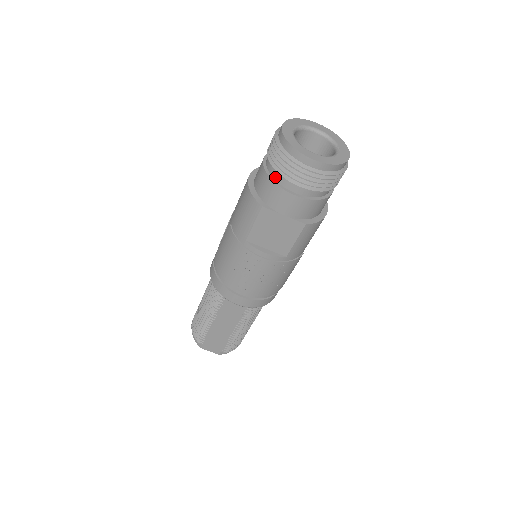
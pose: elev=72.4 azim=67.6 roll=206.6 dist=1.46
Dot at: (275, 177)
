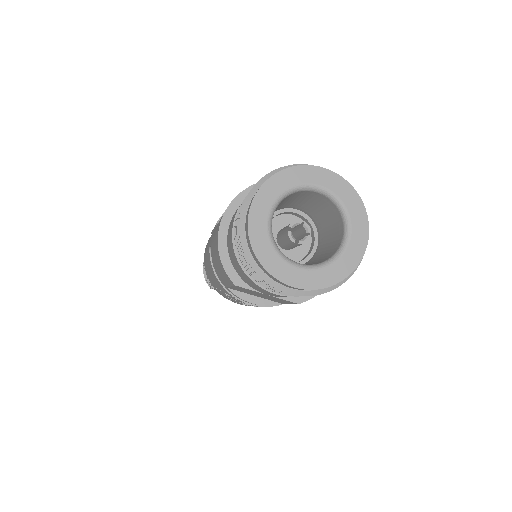
Dot at: occluded
